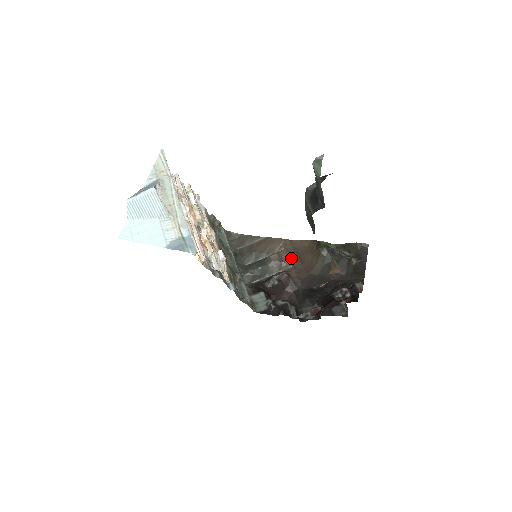
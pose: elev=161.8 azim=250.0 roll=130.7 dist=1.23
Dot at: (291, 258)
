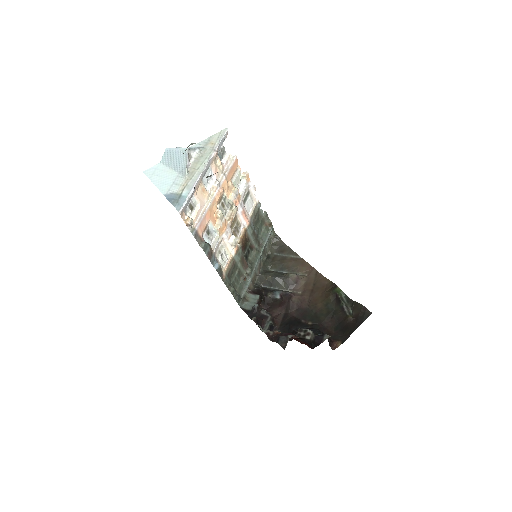
Dot at: (306, 286)
